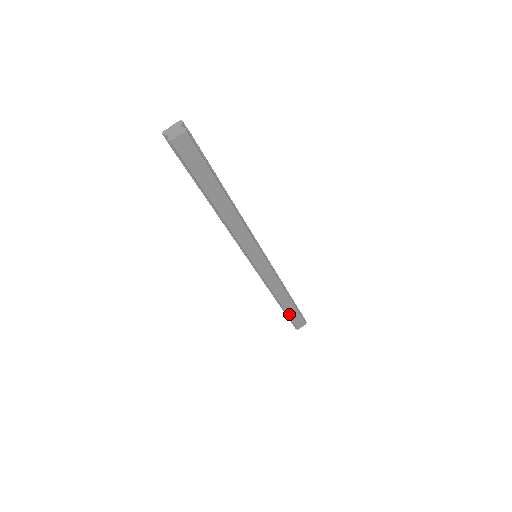
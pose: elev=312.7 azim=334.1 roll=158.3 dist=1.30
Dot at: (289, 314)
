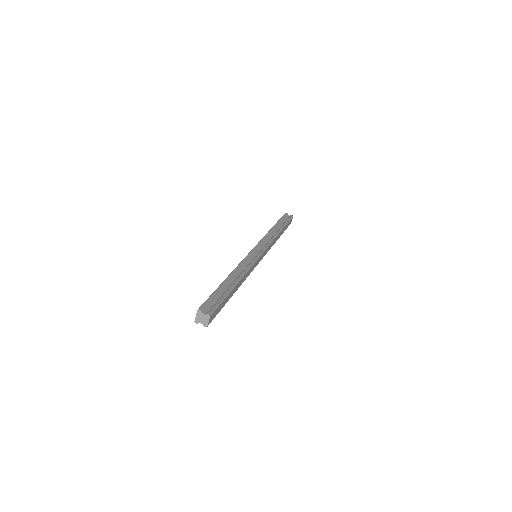
Dot at: occluded
